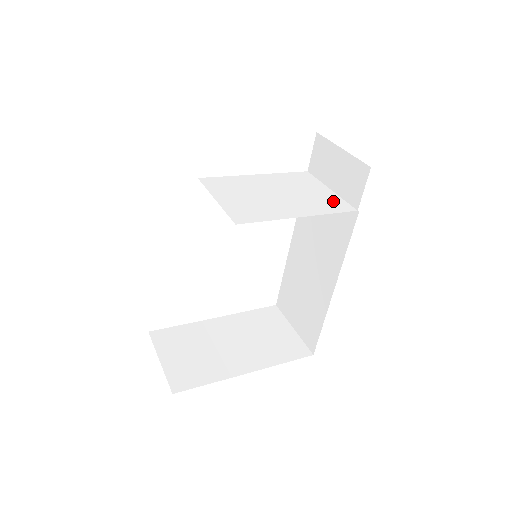
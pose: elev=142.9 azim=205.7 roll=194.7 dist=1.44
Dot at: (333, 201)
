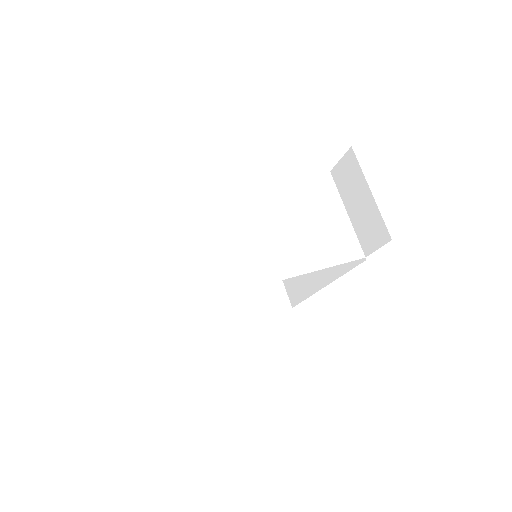
Dot at: (345, 239)
